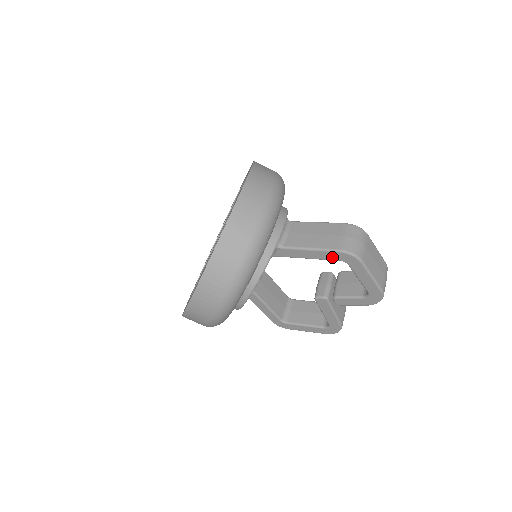
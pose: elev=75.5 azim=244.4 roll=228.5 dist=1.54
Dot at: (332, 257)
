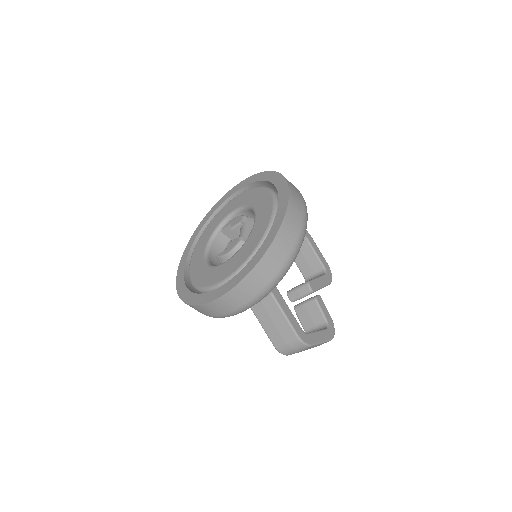
Dot at: occluded
